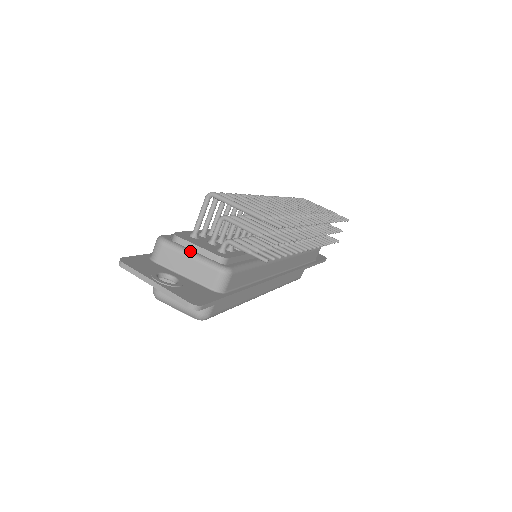
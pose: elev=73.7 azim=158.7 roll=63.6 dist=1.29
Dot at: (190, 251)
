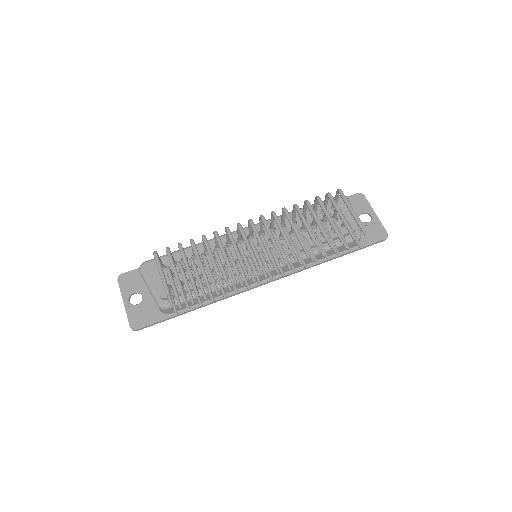
Dot at: (149, 284)
